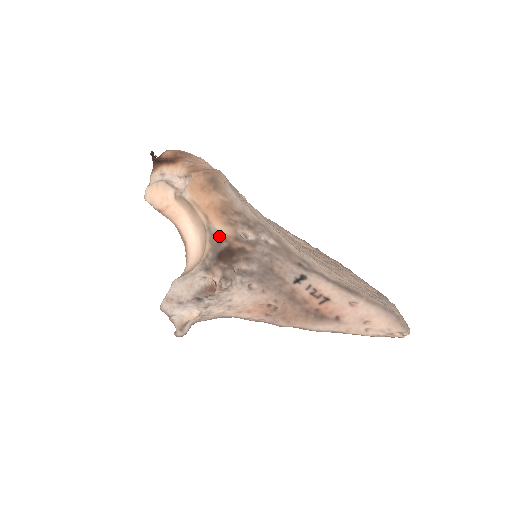
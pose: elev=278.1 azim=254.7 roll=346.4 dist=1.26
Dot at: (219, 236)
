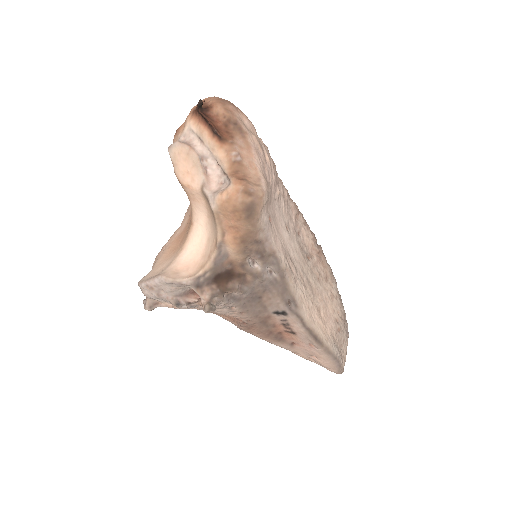
Dot at: (226, 257)
